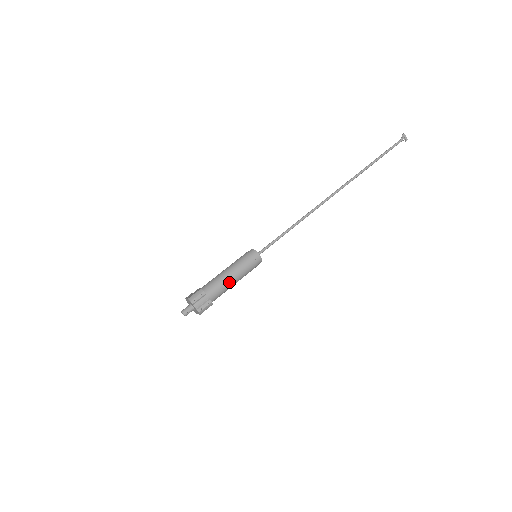
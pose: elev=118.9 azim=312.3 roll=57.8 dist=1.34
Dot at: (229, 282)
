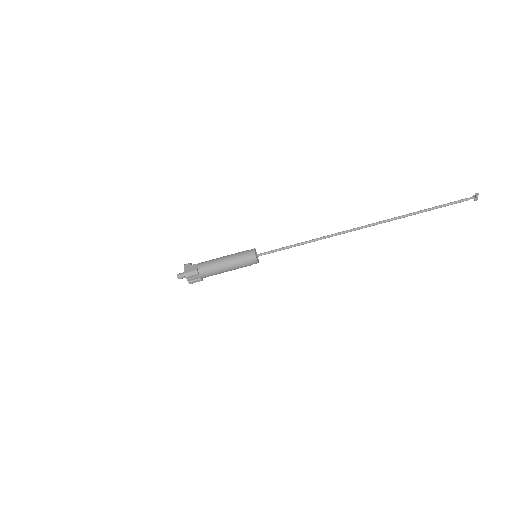
Dot at: (222, 272)
